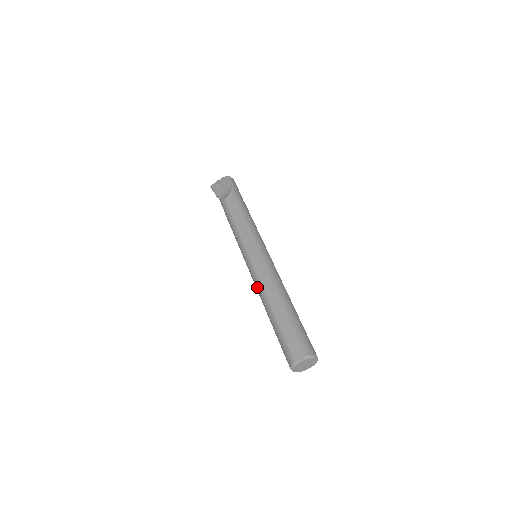
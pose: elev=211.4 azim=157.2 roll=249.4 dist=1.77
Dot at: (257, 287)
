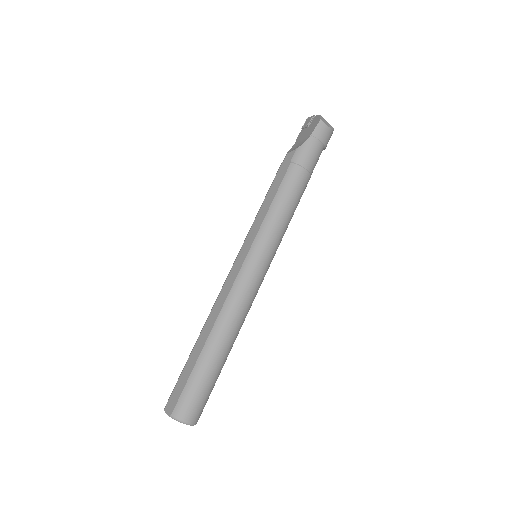
Dot at: occluded
